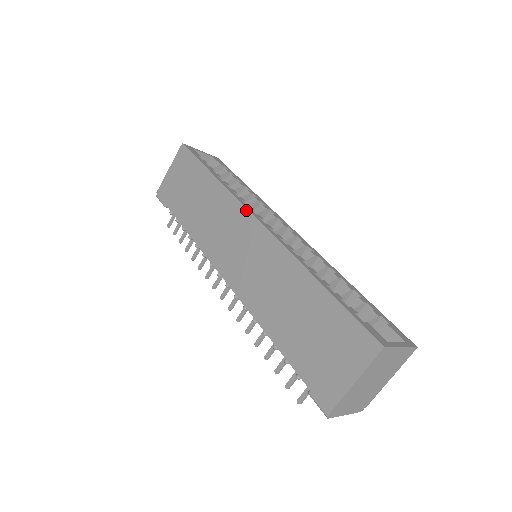
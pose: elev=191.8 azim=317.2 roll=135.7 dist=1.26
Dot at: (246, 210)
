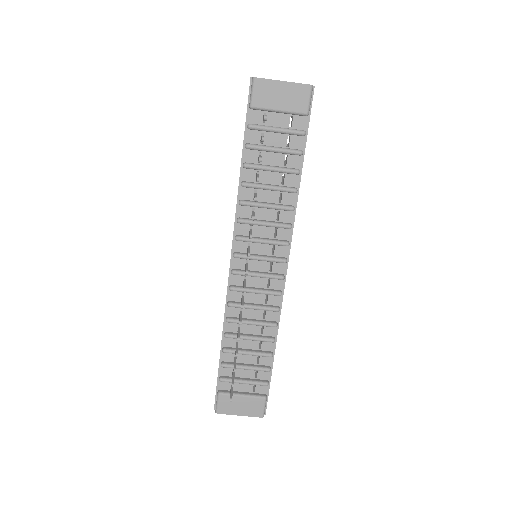
Dot at: occluded
